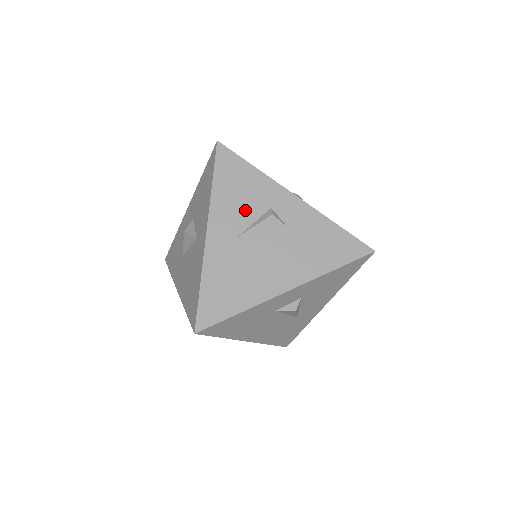
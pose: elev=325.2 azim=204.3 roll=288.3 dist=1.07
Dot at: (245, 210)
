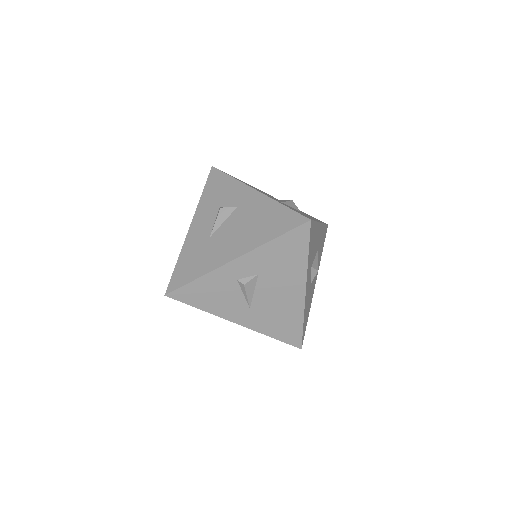
Dot at: (231, 297)
